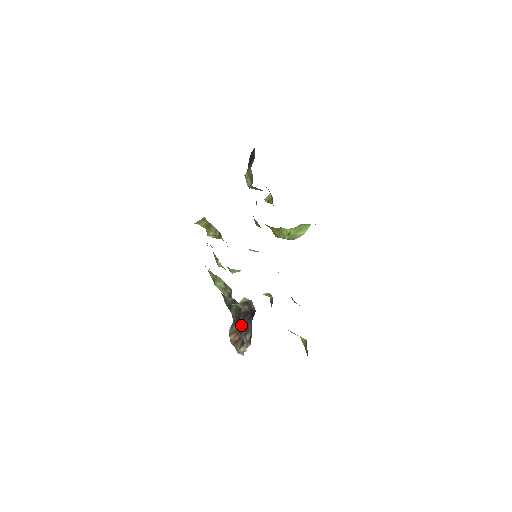
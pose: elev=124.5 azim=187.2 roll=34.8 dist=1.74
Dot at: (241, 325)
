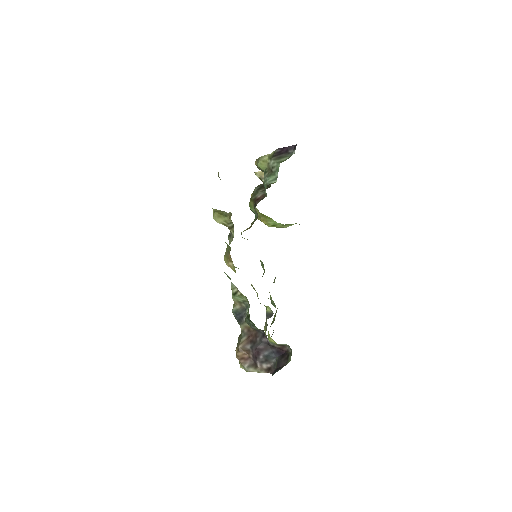
Dot at: (261, 353)
